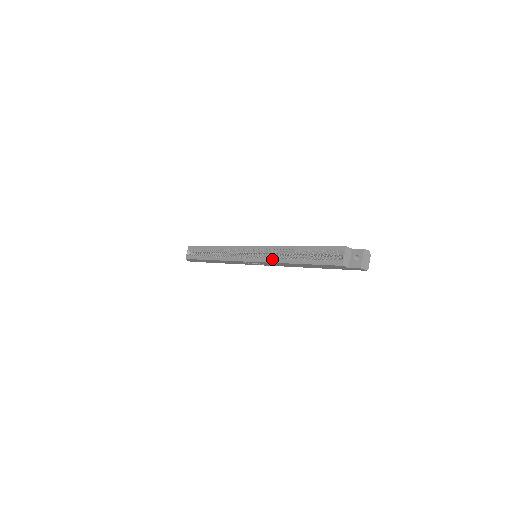
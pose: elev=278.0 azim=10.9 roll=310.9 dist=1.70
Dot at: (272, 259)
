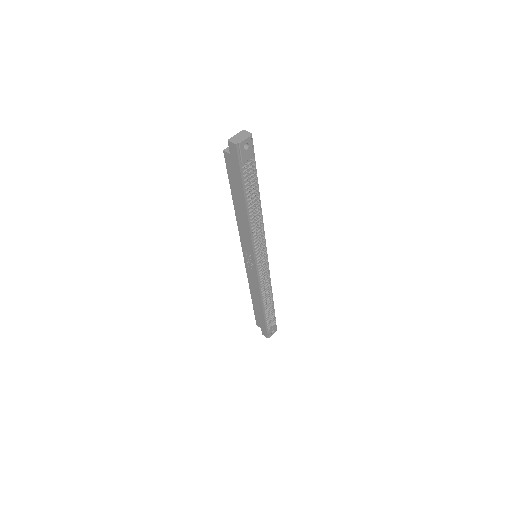
Dot at: occluded
